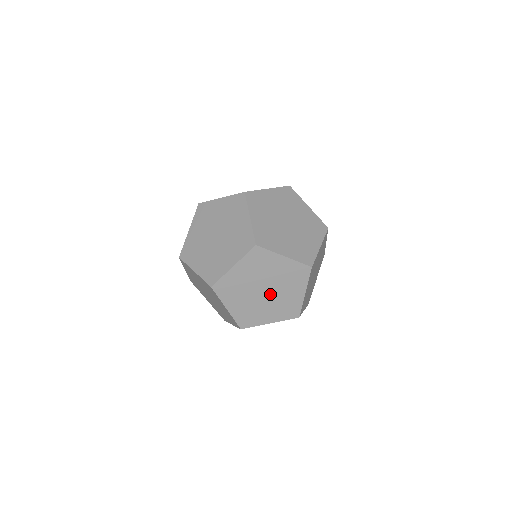
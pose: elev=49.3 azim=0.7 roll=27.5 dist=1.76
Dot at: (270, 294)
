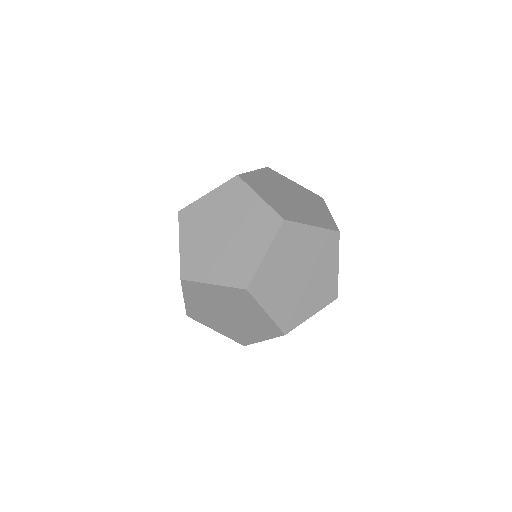
Dot at: (236, 317)
